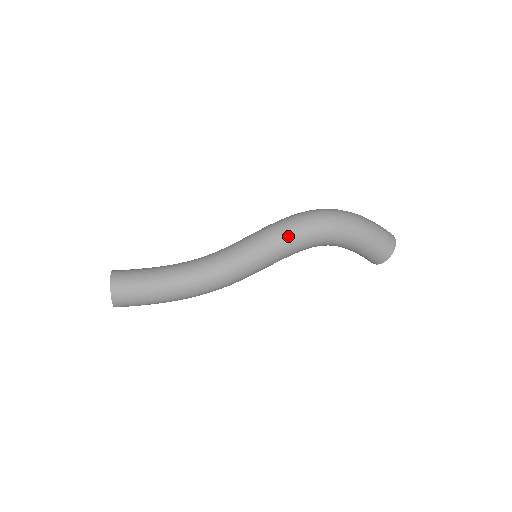
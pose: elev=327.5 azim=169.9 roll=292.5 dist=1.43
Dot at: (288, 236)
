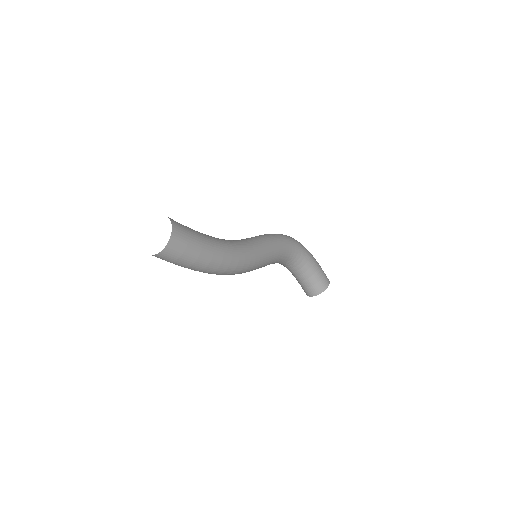
Dot at: (279, 237)
